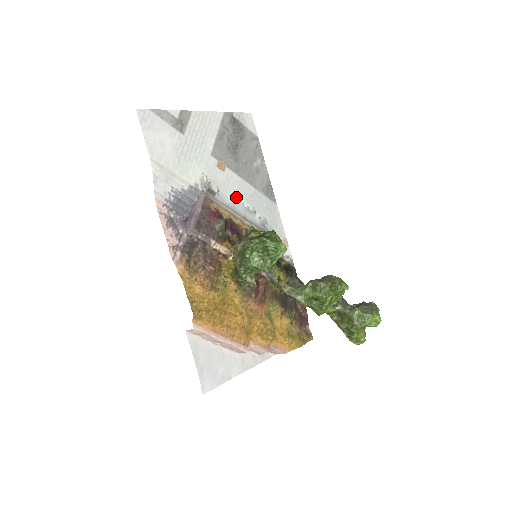
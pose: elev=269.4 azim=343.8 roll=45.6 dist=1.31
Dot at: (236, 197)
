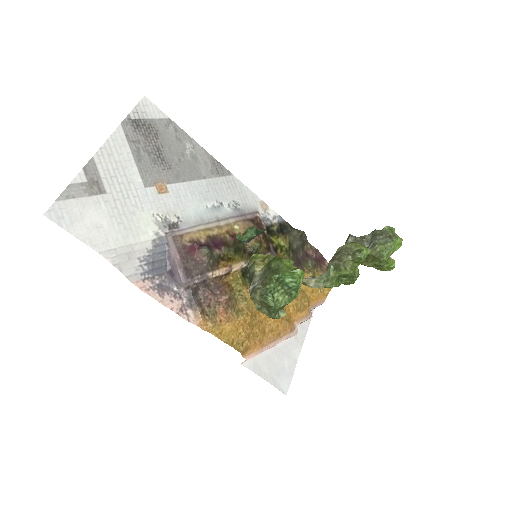
Dot at: (196, 207)
